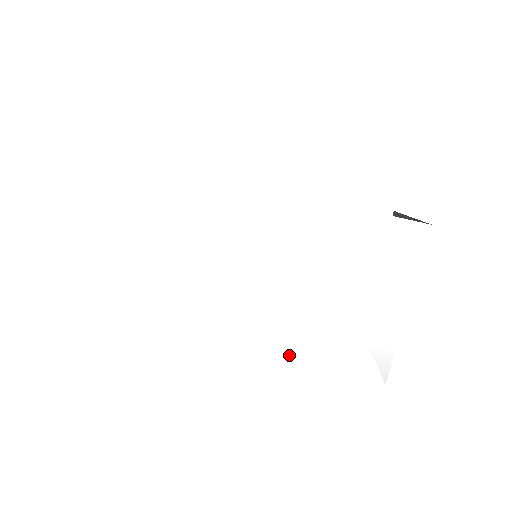
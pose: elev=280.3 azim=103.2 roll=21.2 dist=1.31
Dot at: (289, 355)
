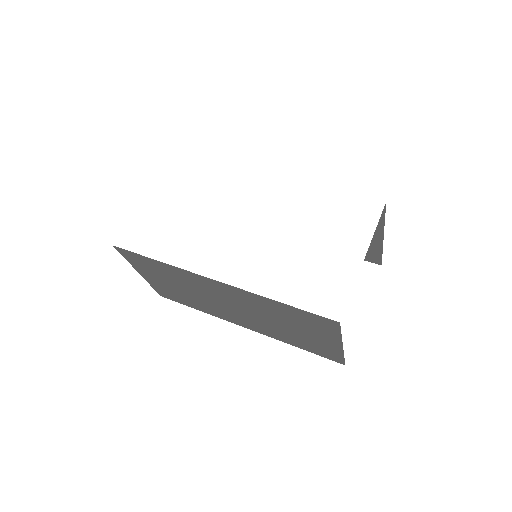
Dot at: (259, 289)
